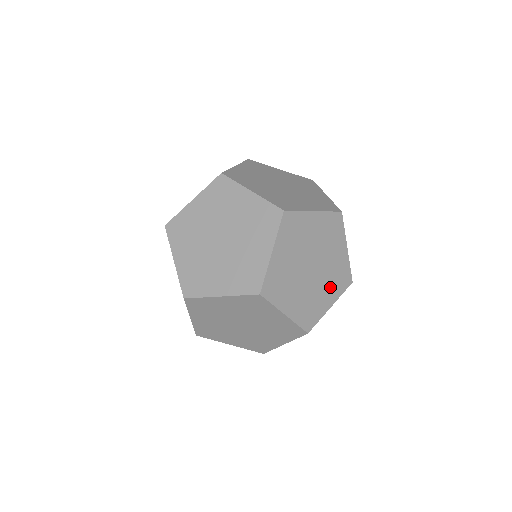
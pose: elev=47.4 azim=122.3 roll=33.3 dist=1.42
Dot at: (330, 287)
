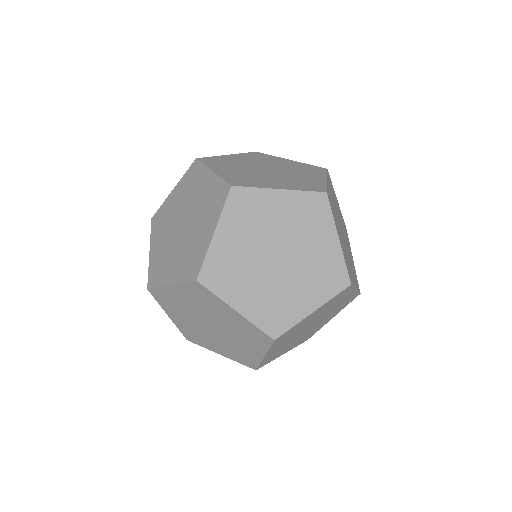
Dot at: (287, 183)
